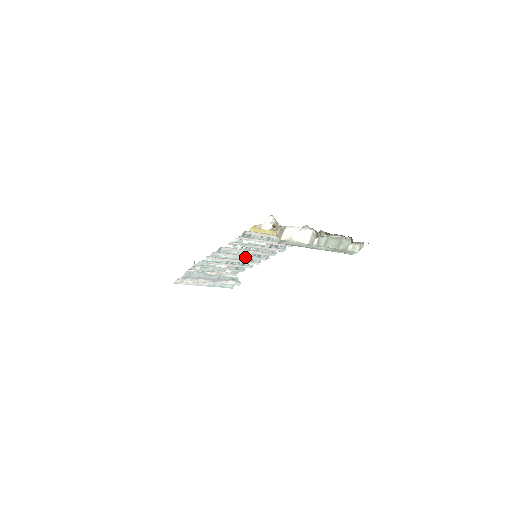
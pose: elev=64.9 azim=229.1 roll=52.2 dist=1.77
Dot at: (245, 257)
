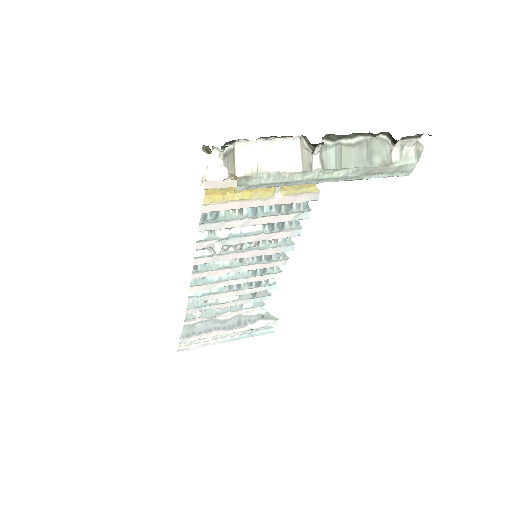
Dot at: (248, 268)
